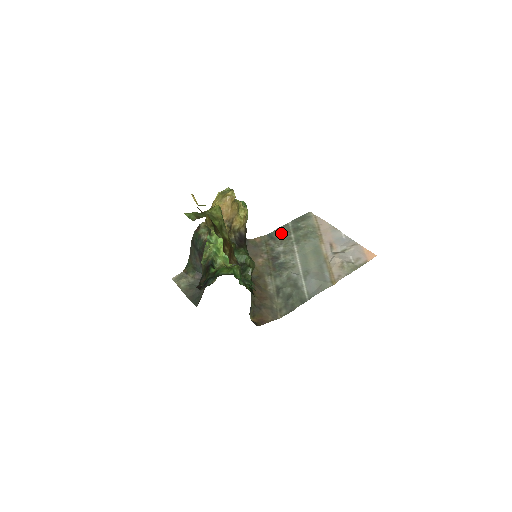
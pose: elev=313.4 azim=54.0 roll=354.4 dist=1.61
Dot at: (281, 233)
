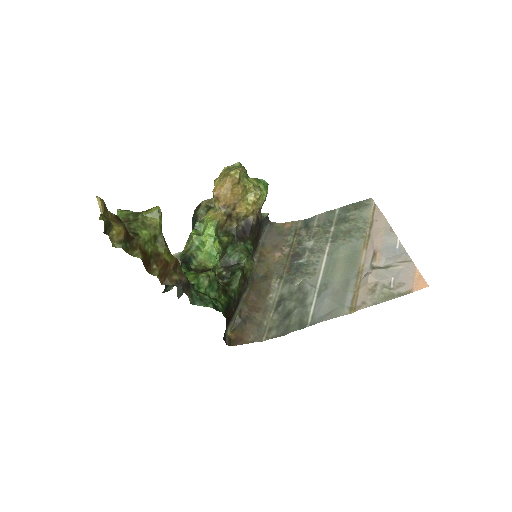
Dot at: (320, 222)
